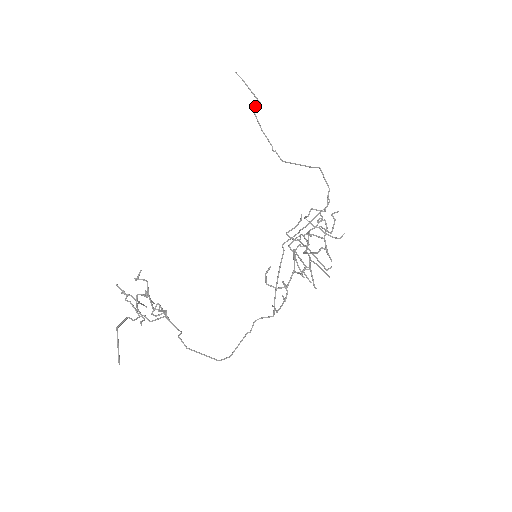
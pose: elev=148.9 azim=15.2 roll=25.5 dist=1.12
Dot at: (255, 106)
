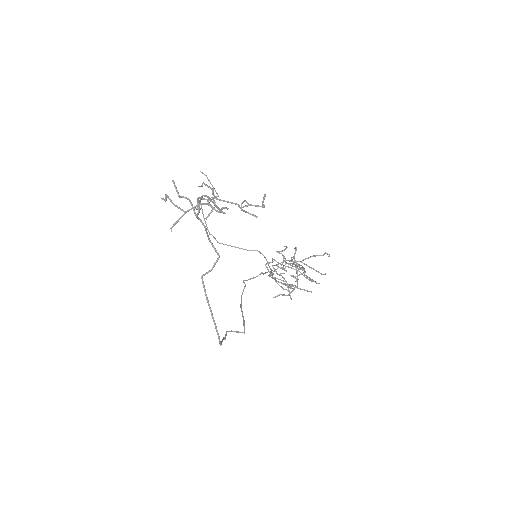
Dot at: occluded
